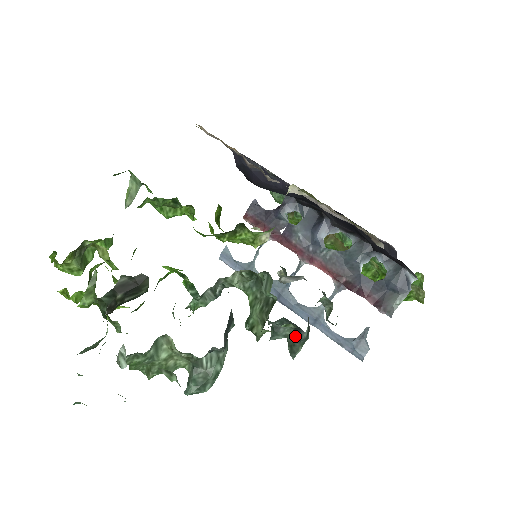
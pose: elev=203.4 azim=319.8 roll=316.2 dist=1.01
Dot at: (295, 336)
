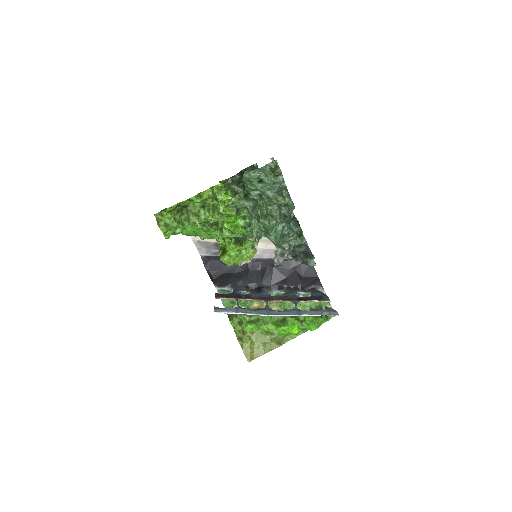
Dot at: (306, 255)
